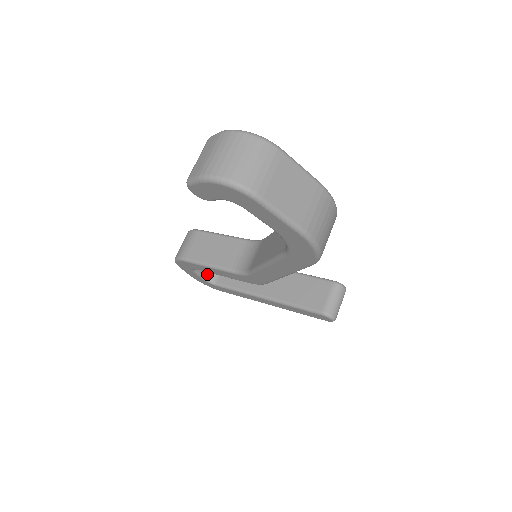
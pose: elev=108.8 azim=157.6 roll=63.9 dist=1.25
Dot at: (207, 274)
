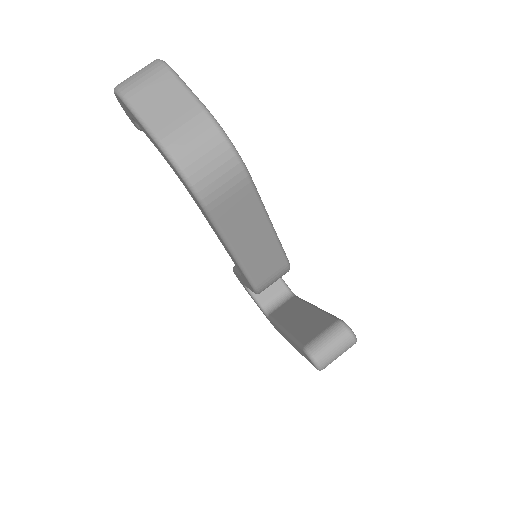
Dot at: (266, 304)
